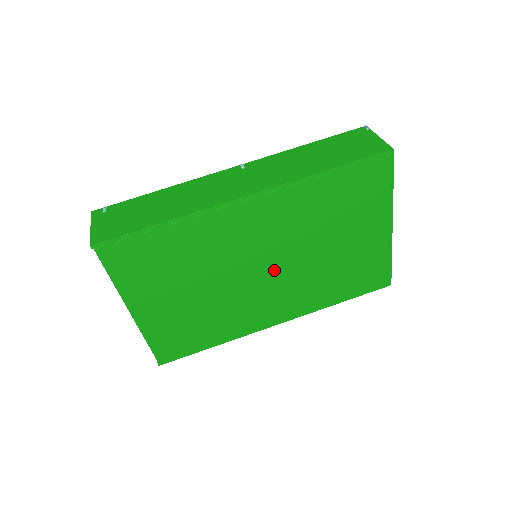
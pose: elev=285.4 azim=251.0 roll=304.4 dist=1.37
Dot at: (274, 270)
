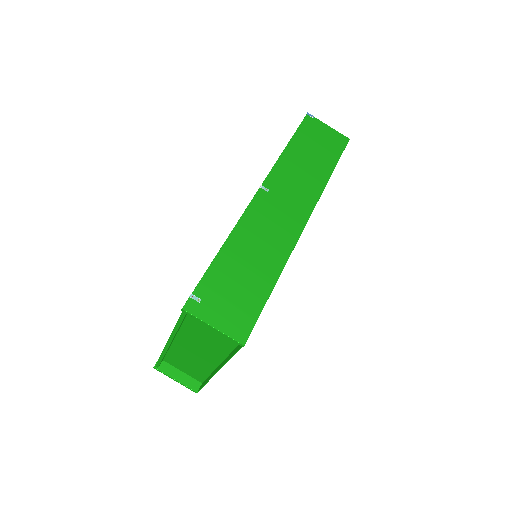
Dot at: occluded
